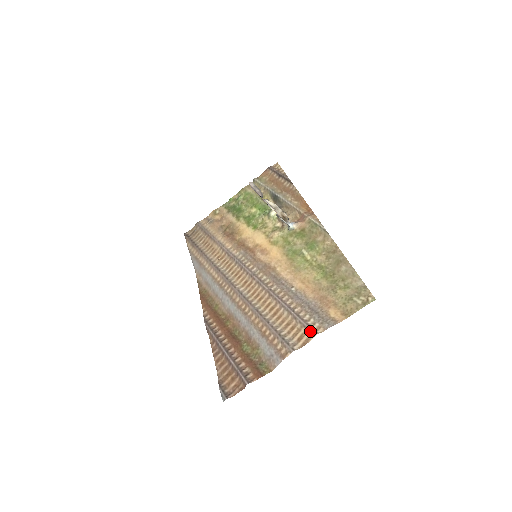
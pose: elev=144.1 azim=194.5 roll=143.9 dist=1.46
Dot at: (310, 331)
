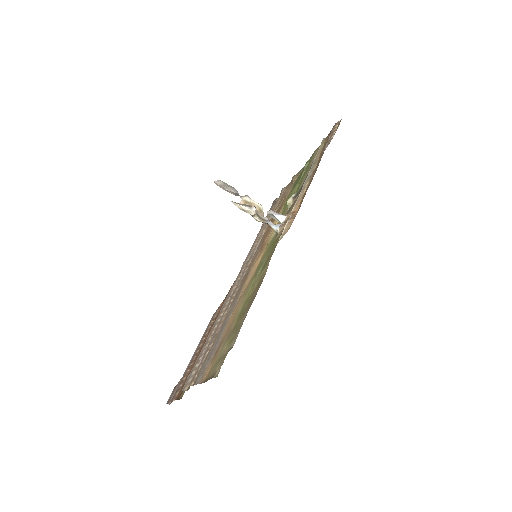
Dot at: (192, 378)
